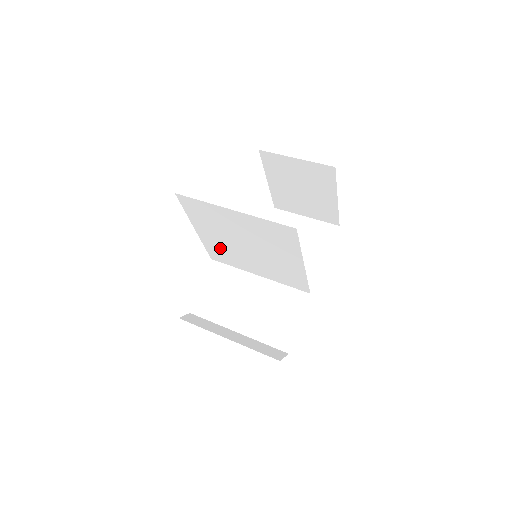
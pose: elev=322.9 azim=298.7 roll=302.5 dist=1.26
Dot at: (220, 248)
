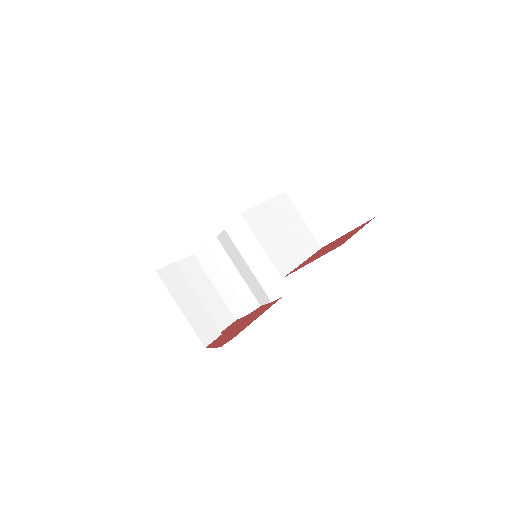
Dot at: occluded
